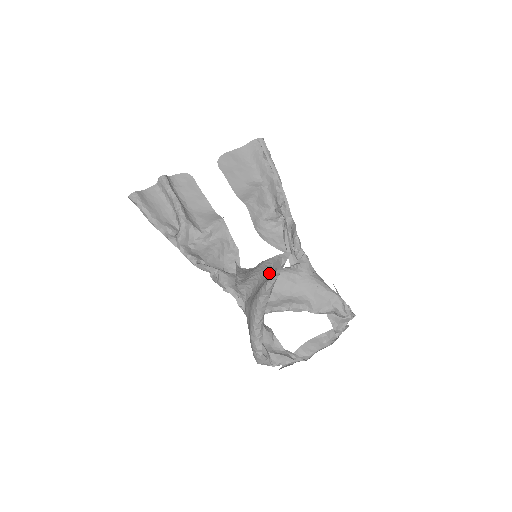
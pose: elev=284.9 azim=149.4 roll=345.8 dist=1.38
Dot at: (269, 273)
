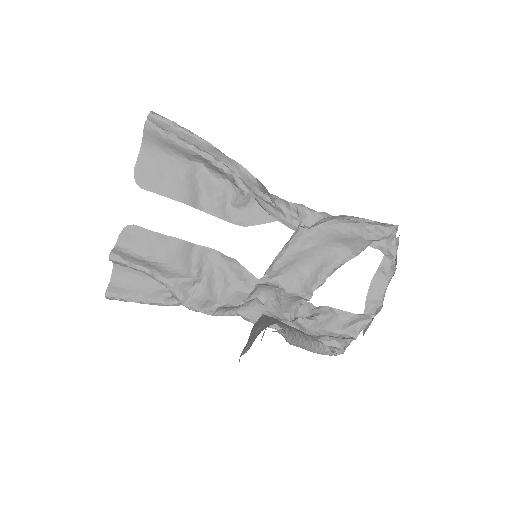
Dot at: occluded
